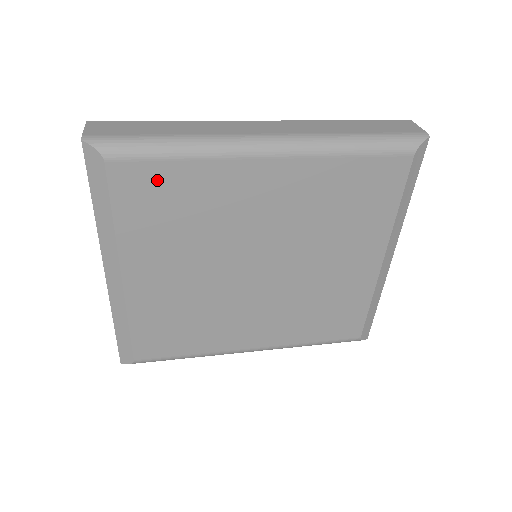
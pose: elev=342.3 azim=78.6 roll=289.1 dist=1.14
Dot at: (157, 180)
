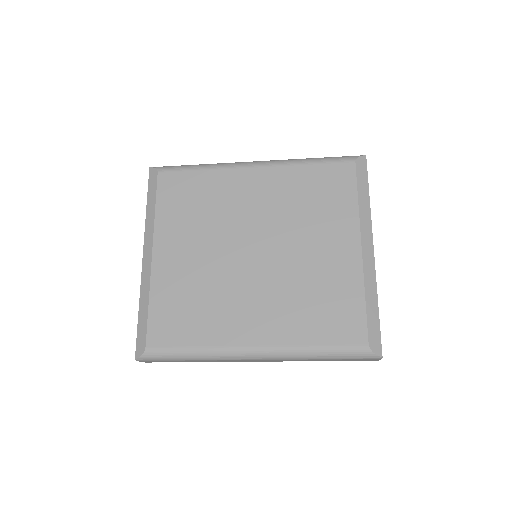
Dot at: (185, 183)
